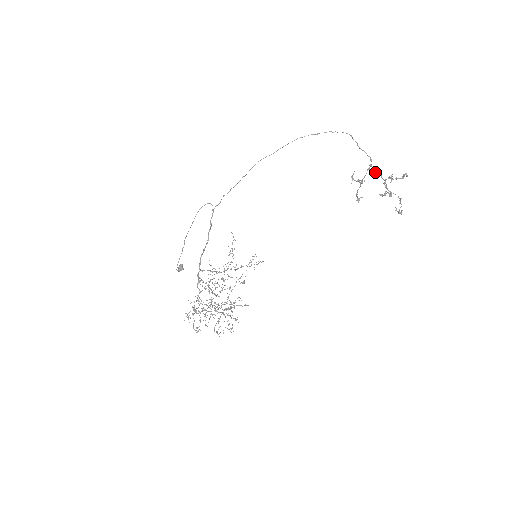
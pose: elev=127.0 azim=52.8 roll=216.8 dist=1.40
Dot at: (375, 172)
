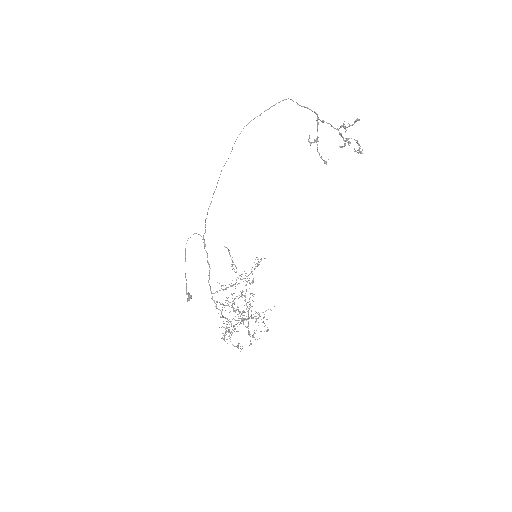
Dot at: occluded
